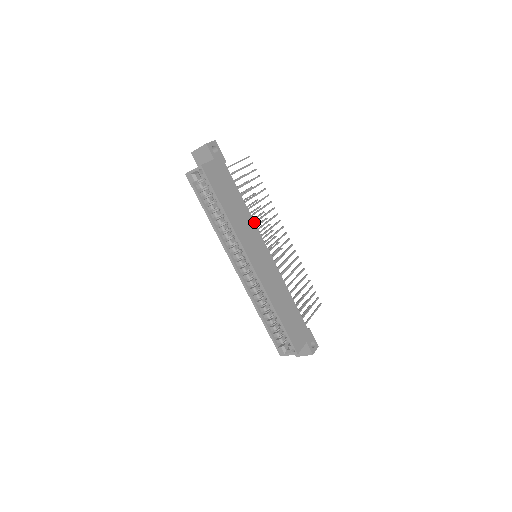
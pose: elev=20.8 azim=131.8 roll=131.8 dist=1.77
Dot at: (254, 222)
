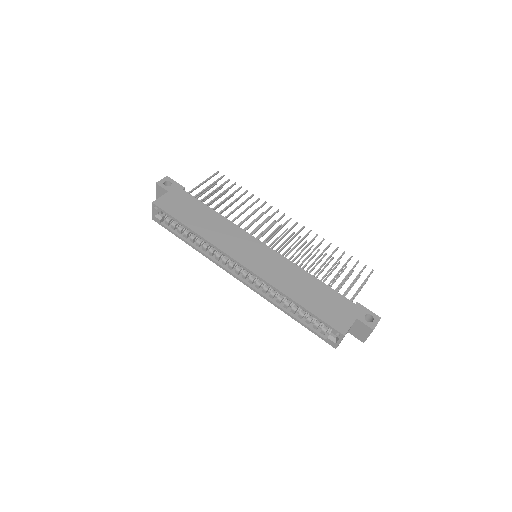
Dot at: (235, 225)
